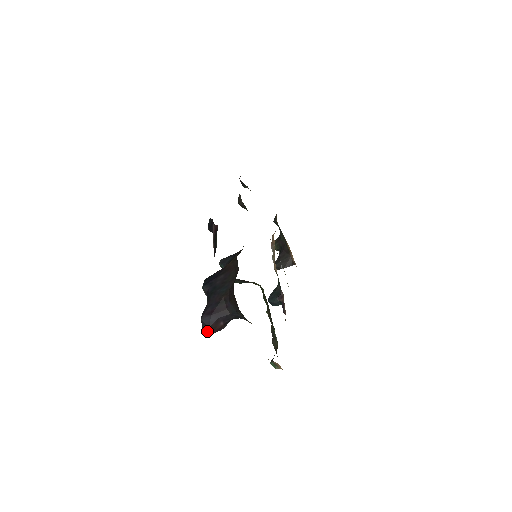
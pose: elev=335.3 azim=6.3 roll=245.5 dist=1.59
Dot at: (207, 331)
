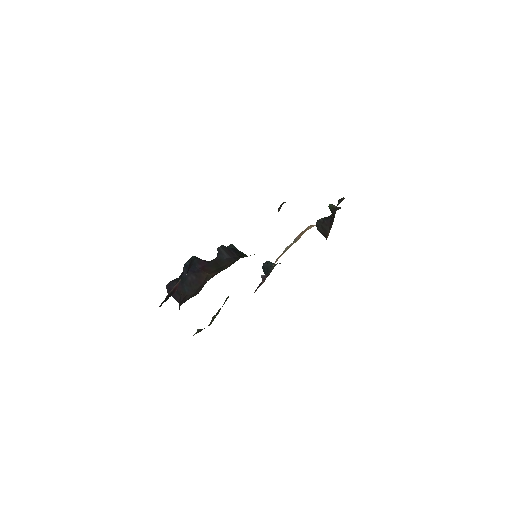
Dot at: occluded
